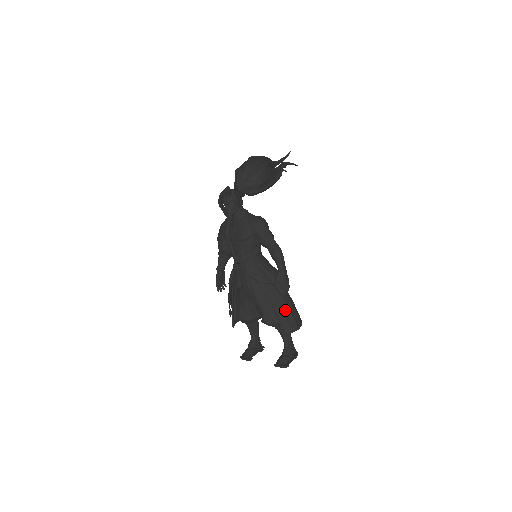
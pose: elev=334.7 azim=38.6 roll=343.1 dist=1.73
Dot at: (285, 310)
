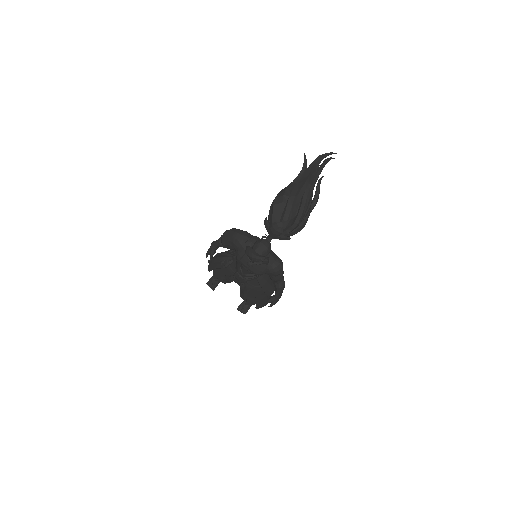
Dot at: (264, 300)
